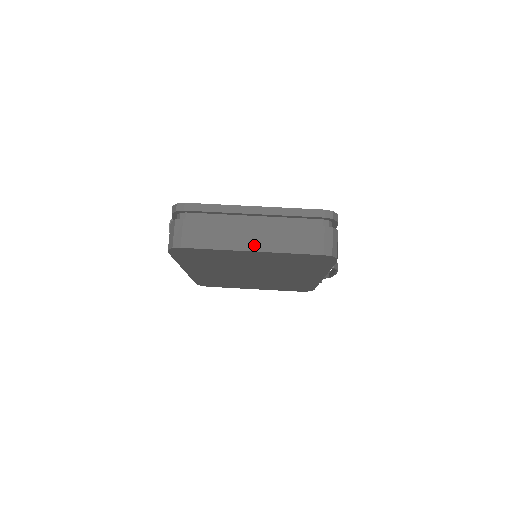
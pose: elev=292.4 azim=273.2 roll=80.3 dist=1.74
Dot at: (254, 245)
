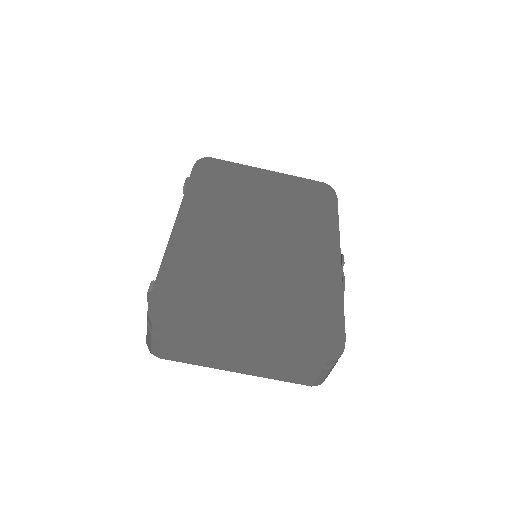
Dot at: (240, 370)
